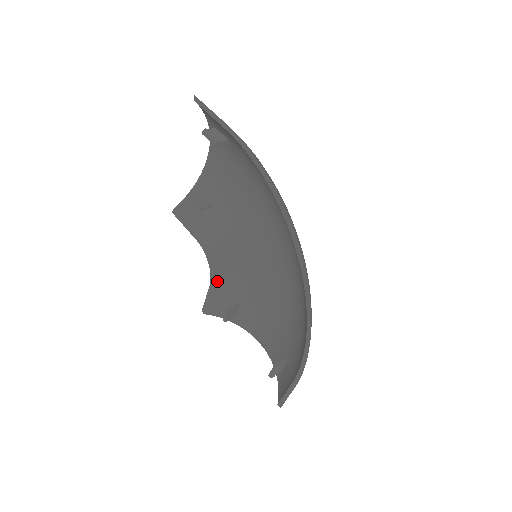
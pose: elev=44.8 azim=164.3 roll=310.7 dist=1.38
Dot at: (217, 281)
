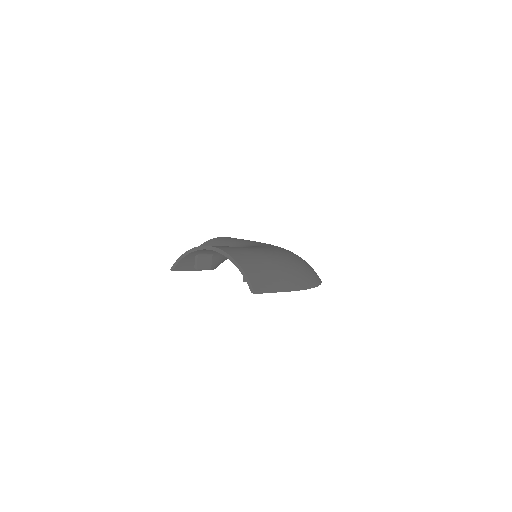
Dot at: occluded
